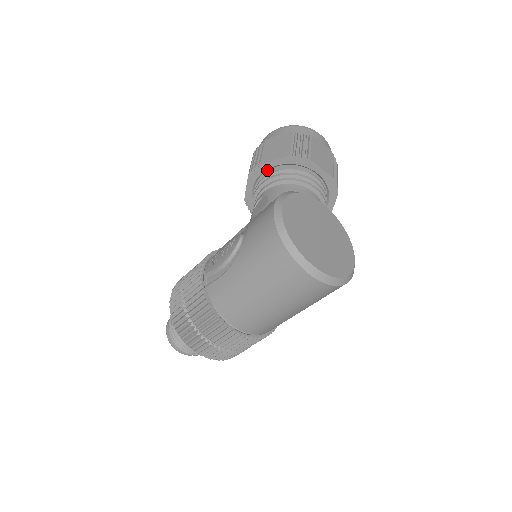
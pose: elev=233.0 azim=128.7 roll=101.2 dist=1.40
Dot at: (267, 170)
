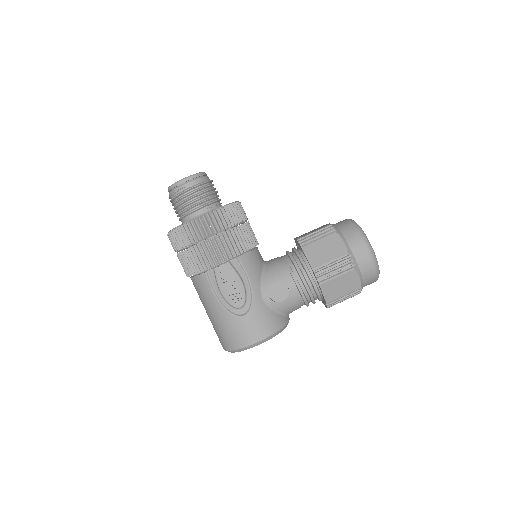
Dot at: occluded
